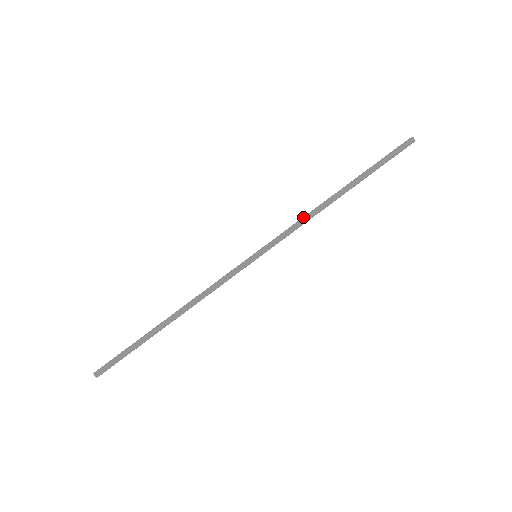
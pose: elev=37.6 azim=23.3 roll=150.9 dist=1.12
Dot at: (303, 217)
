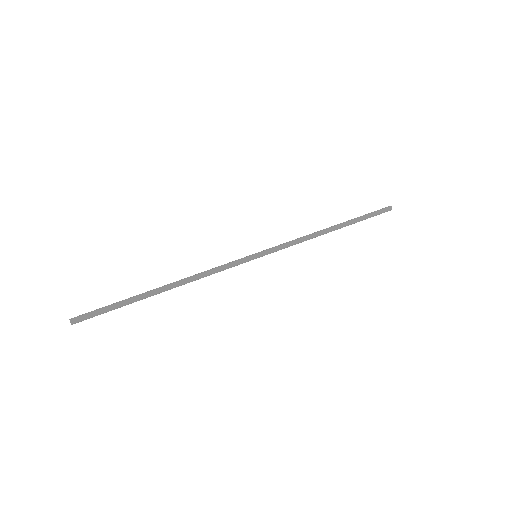
Dot at: (303, 238)
